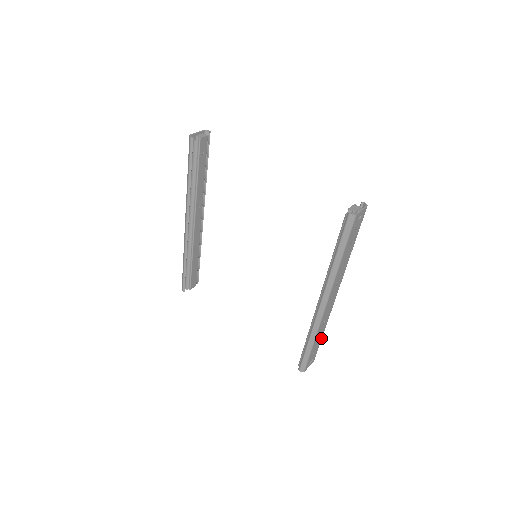
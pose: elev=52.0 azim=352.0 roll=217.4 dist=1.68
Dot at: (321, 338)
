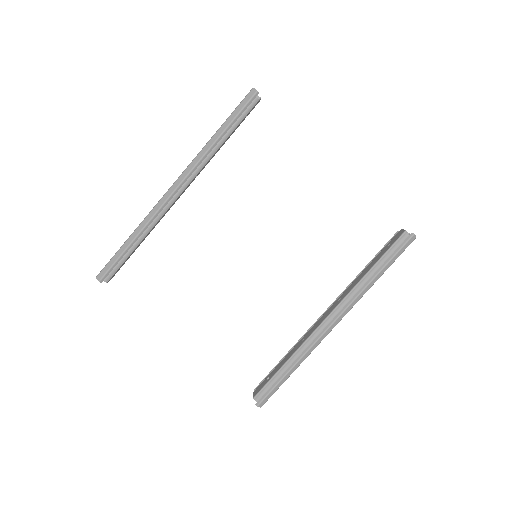
Dot at: occluded
